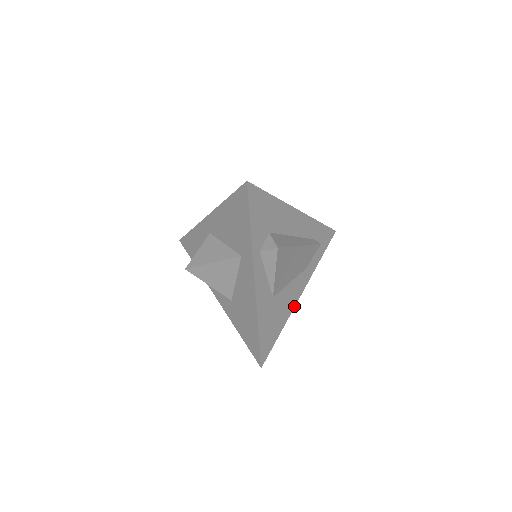
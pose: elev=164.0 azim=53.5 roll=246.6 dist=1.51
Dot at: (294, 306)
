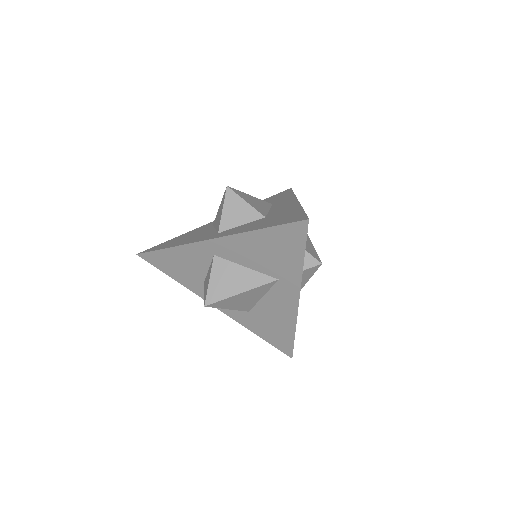
Dot at: occluded
